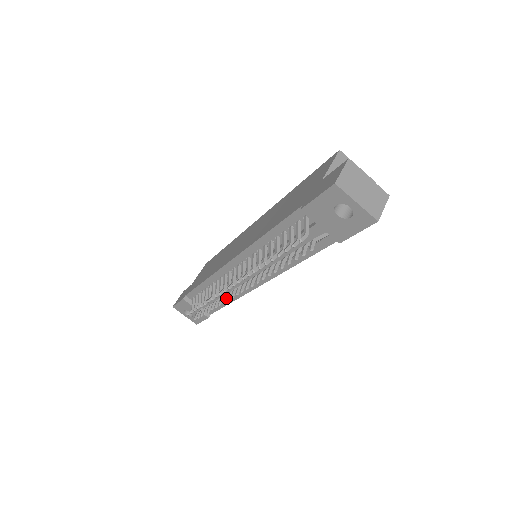
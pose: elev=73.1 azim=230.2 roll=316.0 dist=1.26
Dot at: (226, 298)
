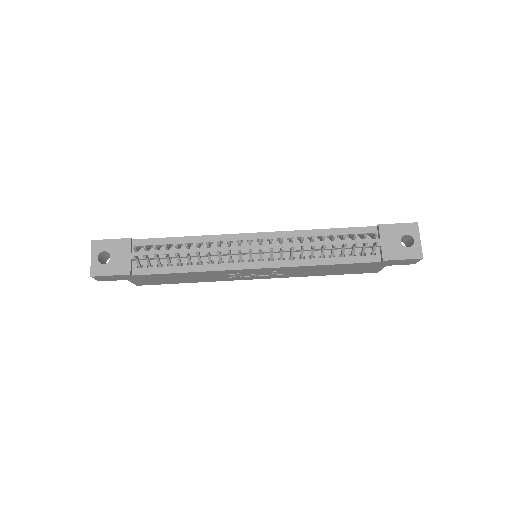
Dot at: (220, 253)
